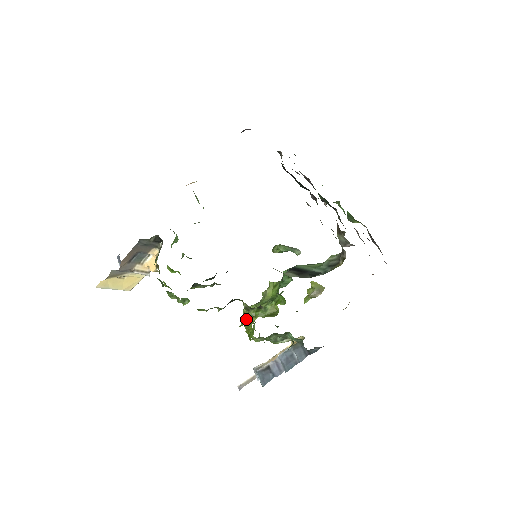
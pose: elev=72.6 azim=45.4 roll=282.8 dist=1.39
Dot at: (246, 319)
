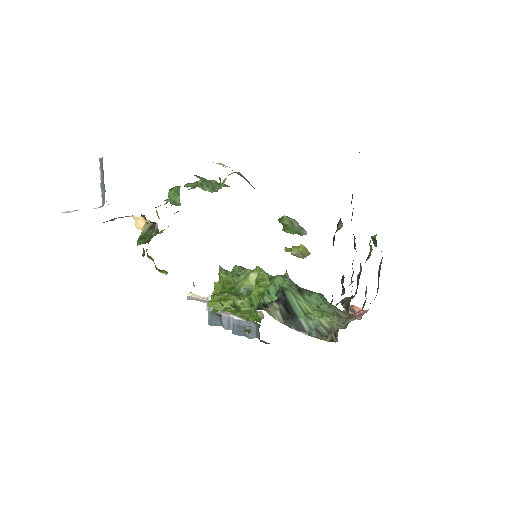
Dot at: (217, 300)
